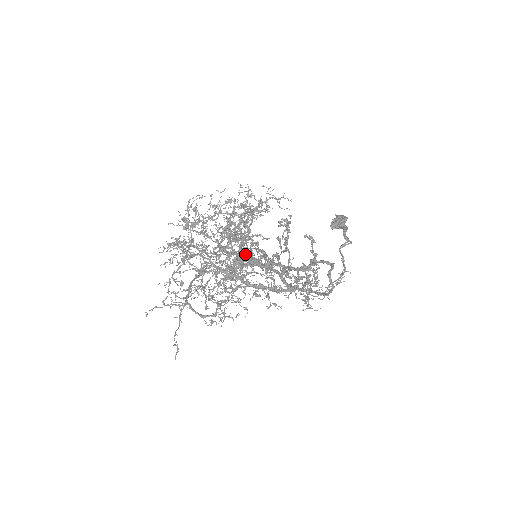
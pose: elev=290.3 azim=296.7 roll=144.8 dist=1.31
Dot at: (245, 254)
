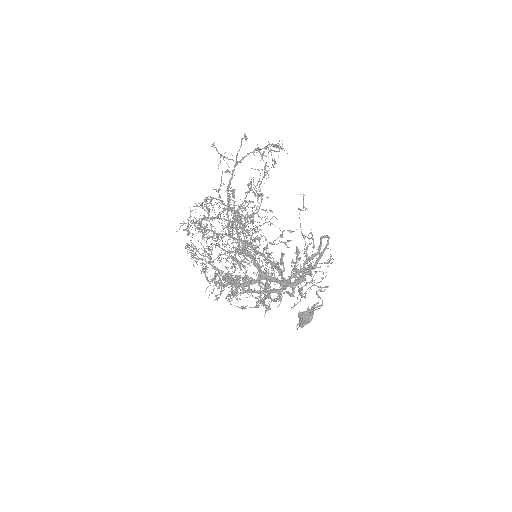
Dot at: (247, 253)
